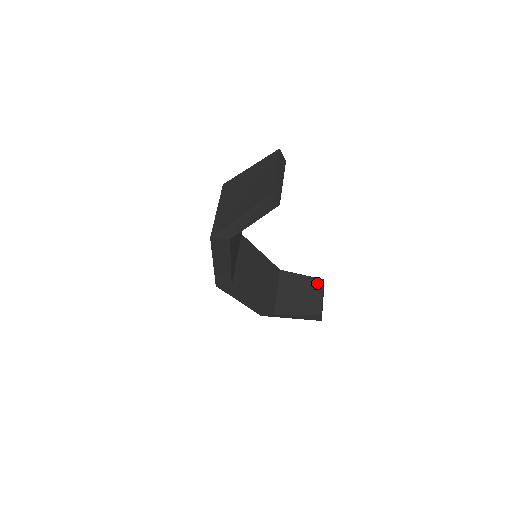
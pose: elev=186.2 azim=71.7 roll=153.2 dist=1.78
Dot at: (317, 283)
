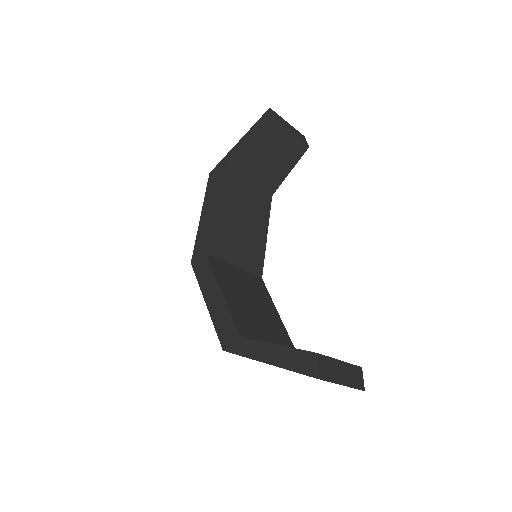
Dot at: occluded
